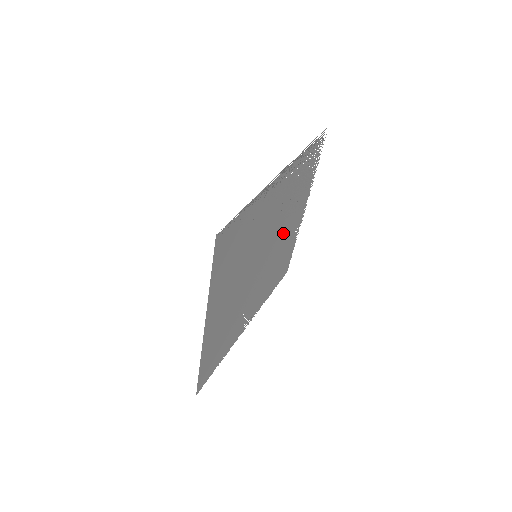
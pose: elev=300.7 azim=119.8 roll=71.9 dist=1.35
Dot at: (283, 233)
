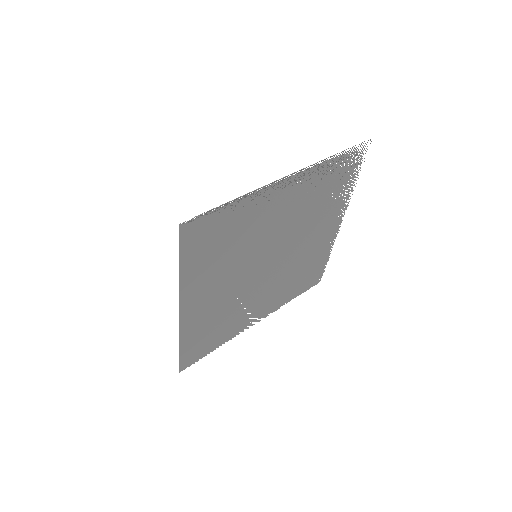
Dot at: (303, 240)
